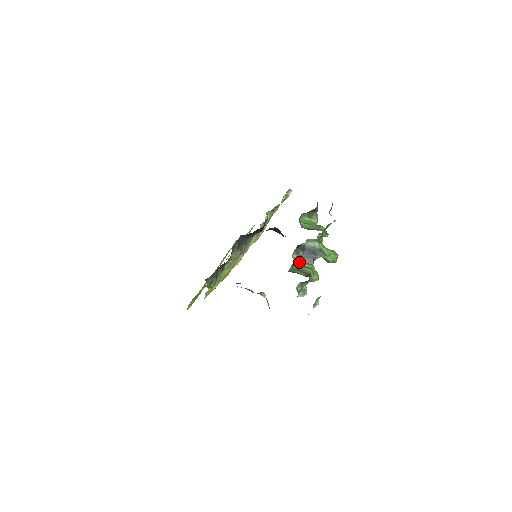
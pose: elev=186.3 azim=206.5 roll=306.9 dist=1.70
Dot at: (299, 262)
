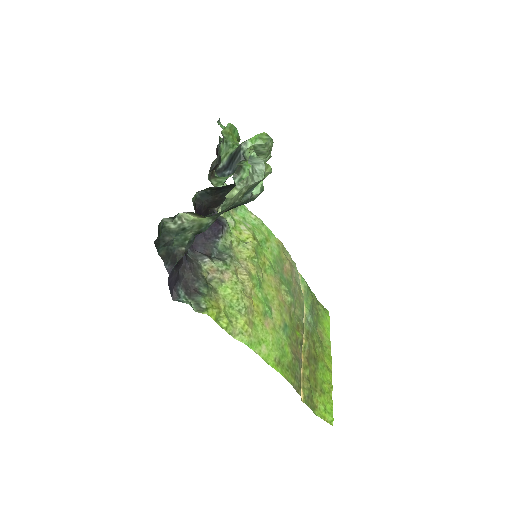
Dot at: occluded
